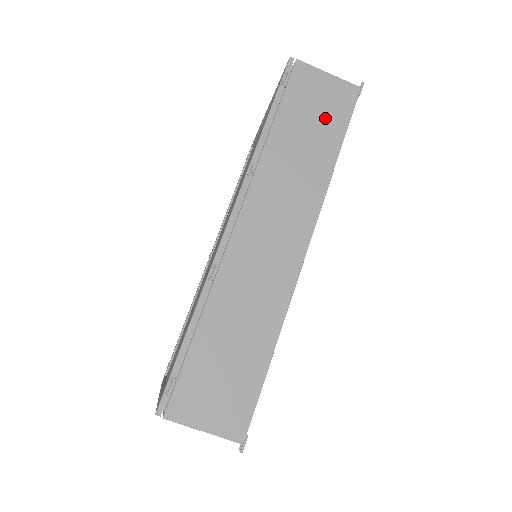
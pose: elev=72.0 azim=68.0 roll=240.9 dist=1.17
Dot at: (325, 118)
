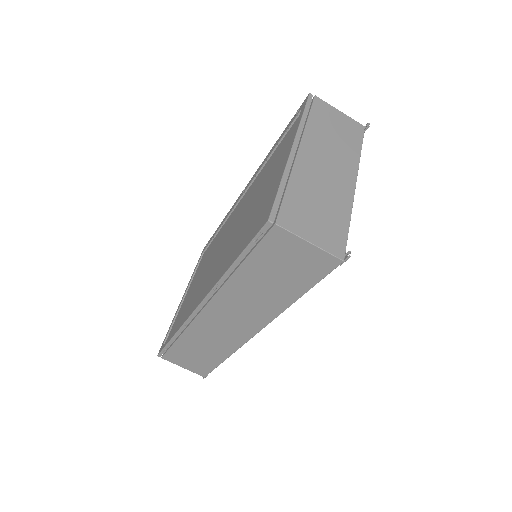
Dot at: (294, 274)
